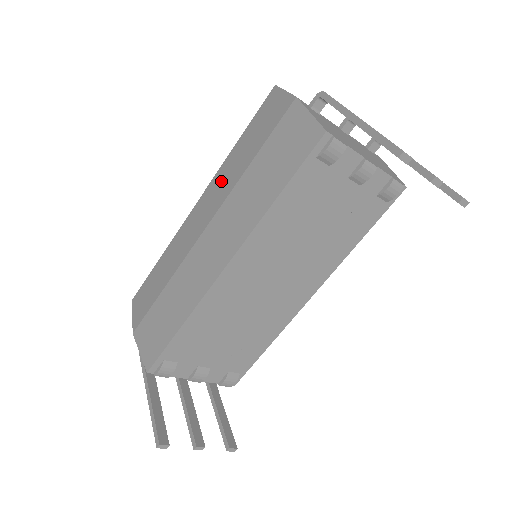
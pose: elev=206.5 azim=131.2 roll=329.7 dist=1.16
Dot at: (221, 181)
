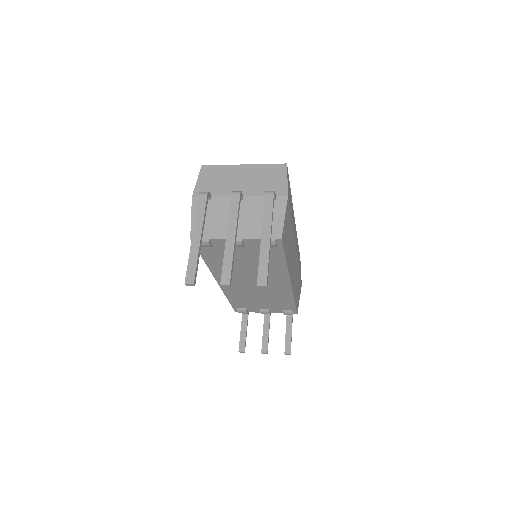
Dot at: occluded
